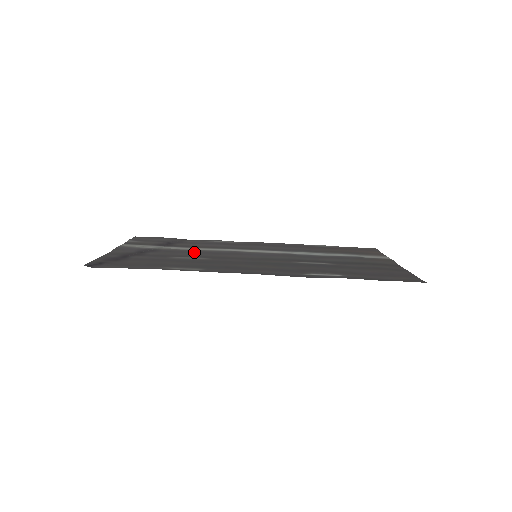
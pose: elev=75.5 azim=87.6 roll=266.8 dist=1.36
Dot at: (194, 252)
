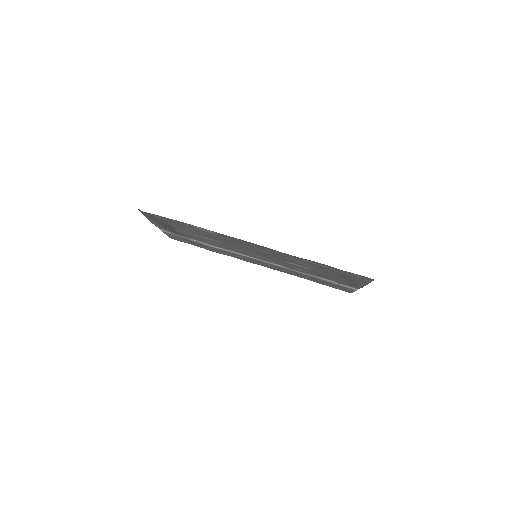
Dot at: (212, 243)
